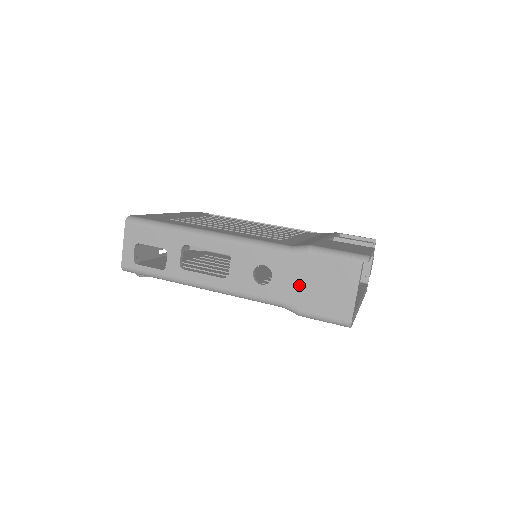
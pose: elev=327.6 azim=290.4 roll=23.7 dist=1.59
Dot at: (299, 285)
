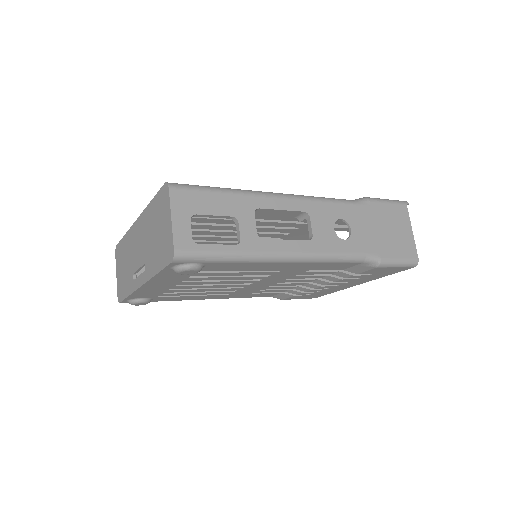
Dot at: (374, 233)
